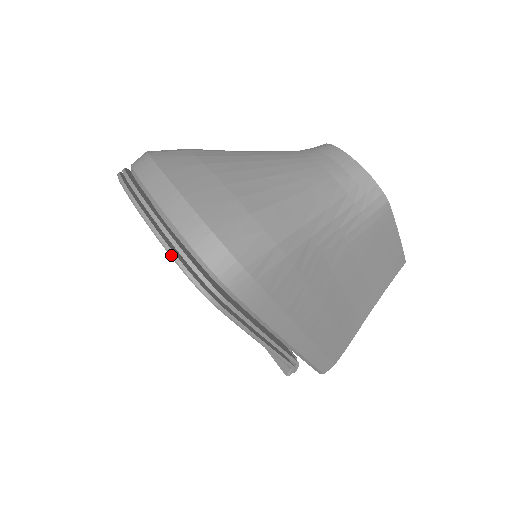
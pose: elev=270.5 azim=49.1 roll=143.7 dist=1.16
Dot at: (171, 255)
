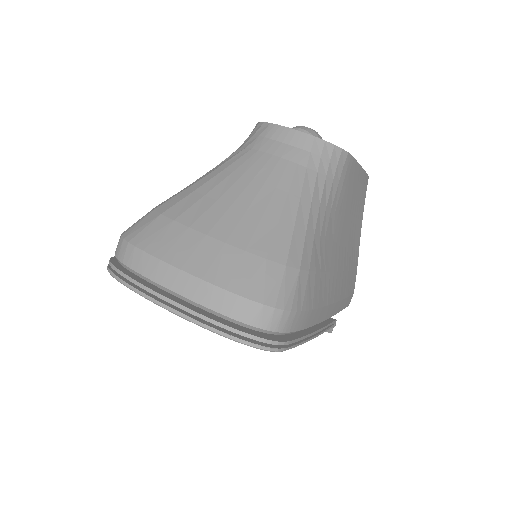
Dot at: (227, 337)
